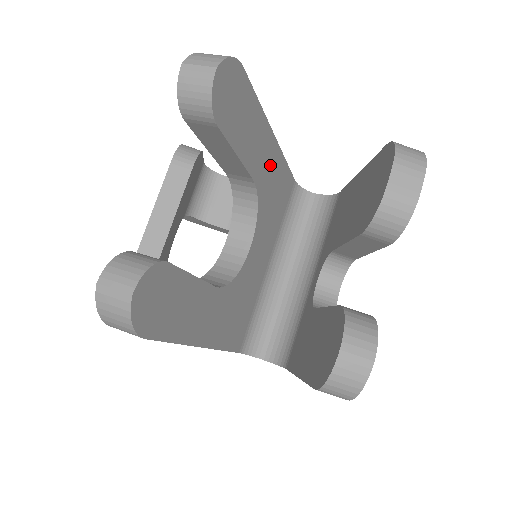
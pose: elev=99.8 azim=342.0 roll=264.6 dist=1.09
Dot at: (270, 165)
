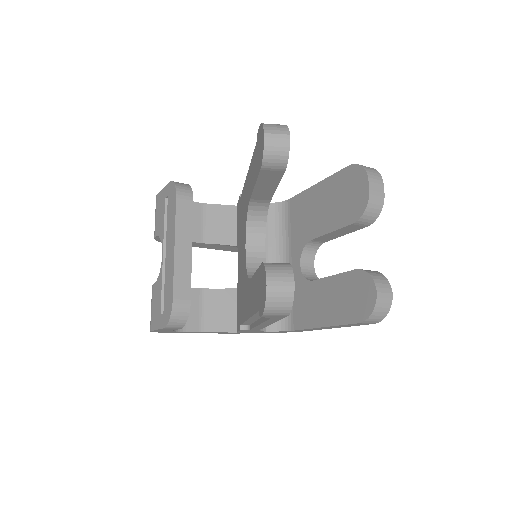
Dot at: occluded
